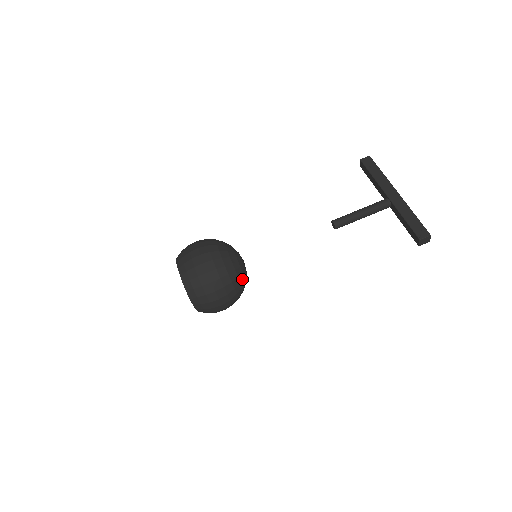
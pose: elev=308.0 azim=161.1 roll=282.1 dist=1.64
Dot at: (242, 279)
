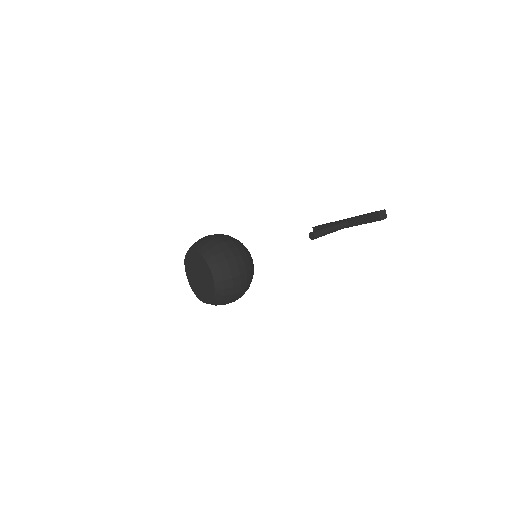
Dot at: (250, 255)
